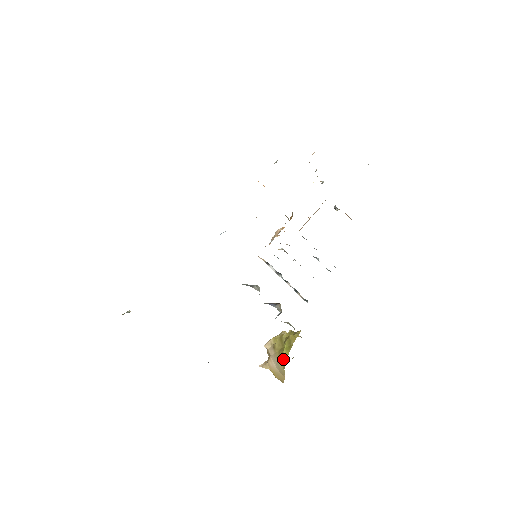
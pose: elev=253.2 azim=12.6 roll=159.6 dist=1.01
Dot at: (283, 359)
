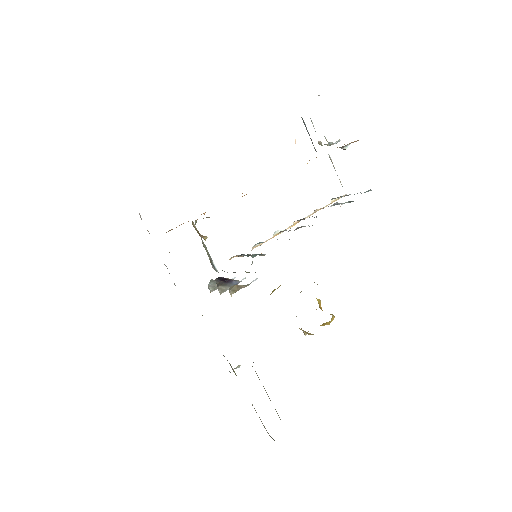
Dot at: occluded
